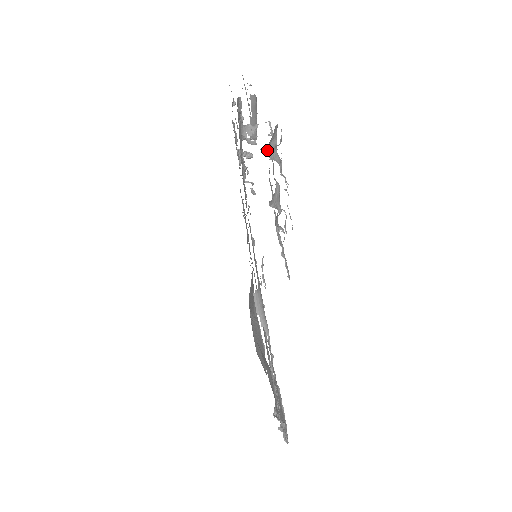
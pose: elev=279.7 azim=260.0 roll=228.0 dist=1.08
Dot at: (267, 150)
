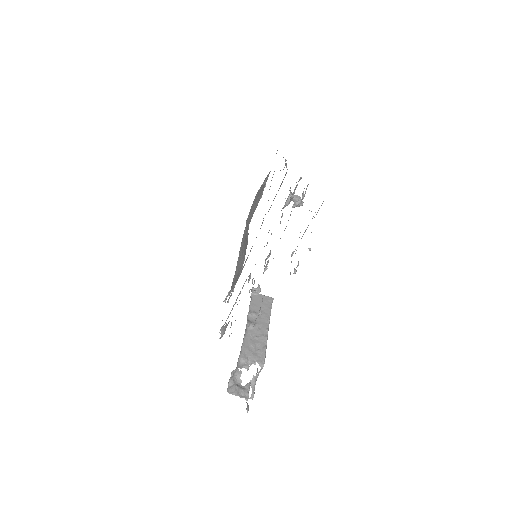
Dot at: occluded
